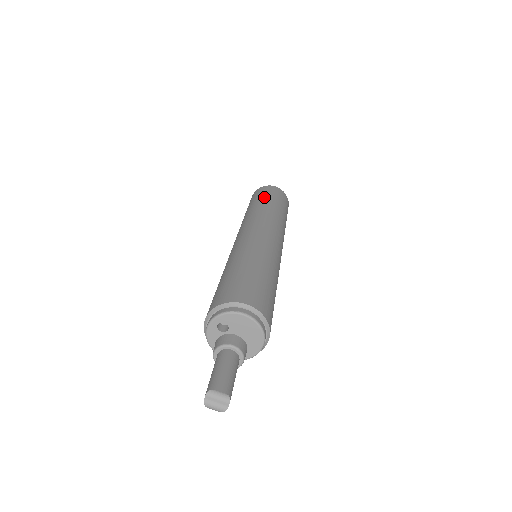
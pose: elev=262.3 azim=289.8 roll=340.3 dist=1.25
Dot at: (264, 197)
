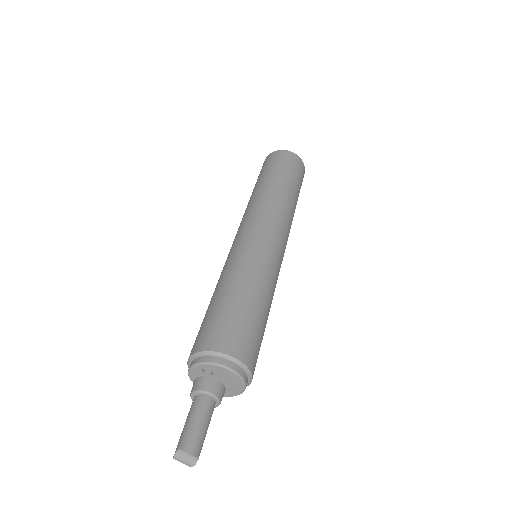
Dot at: (282, 173)
